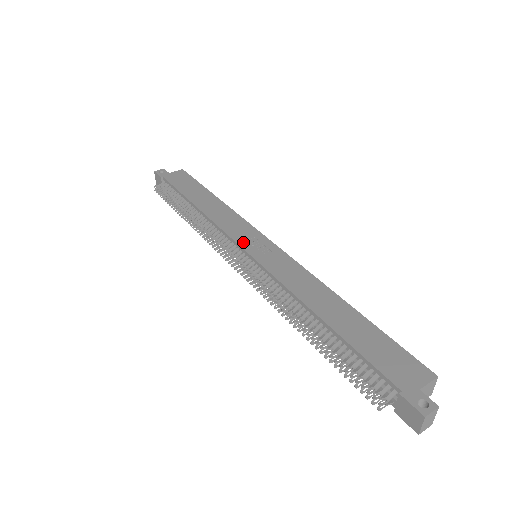
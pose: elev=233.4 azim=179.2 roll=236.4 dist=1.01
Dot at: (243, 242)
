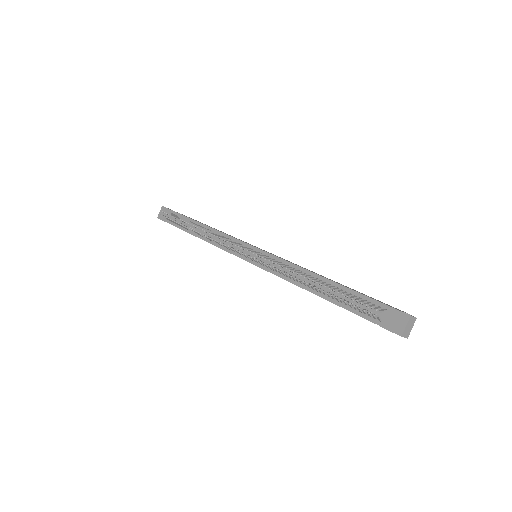
Dot at: occluded
